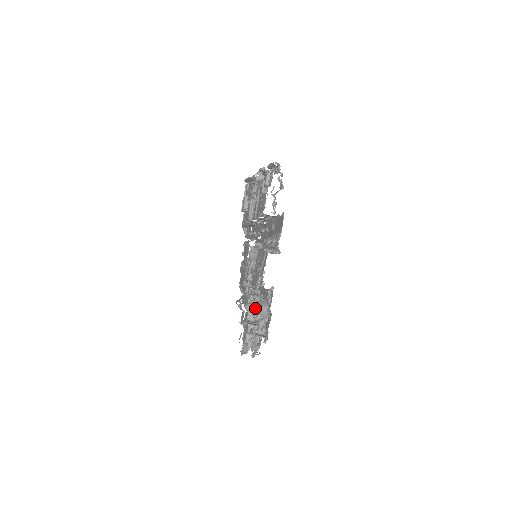
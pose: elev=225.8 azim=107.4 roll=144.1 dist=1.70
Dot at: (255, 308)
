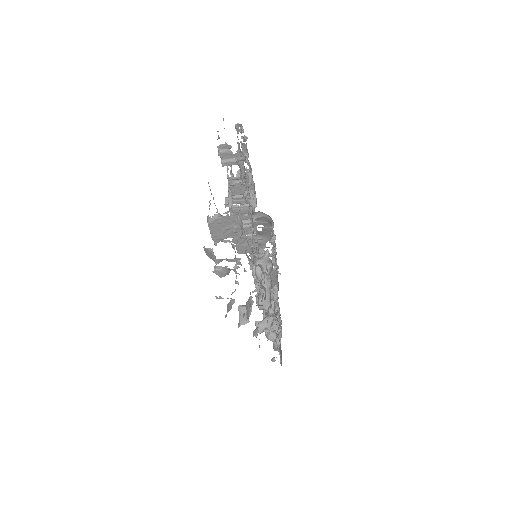
Dot at: (257, 295)
